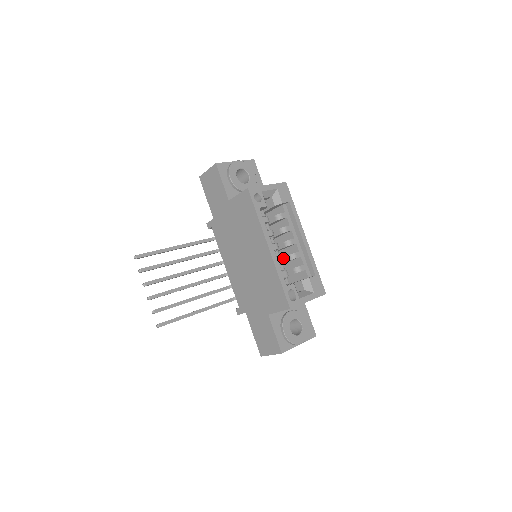
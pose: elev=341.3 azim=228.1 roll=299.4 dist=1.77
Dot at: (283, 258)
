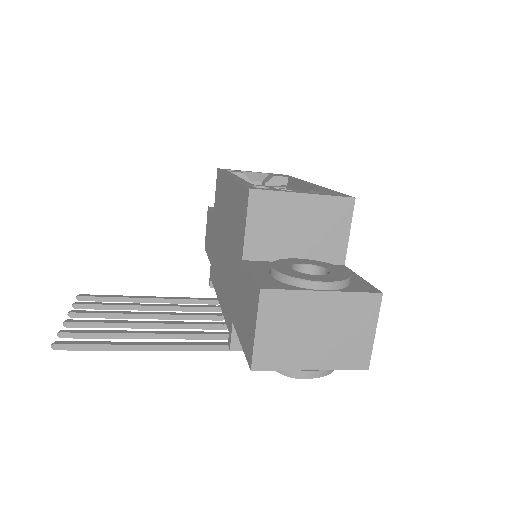
Dot at: occluded
